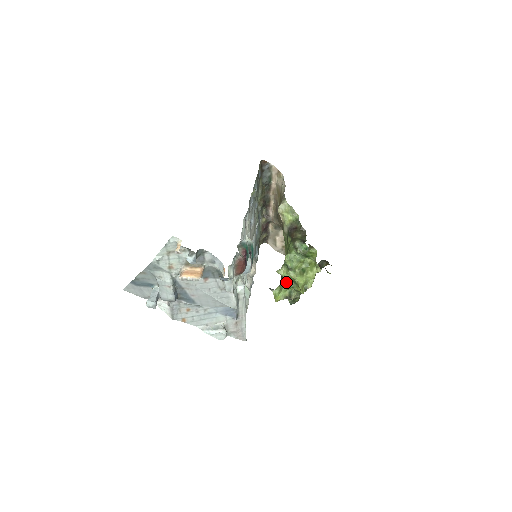
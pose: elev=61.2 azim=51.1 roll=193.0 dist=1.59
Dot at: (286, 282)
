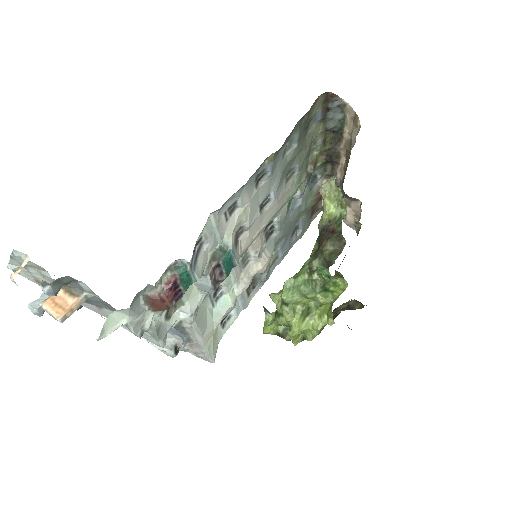
Dot at: (279, 316)
